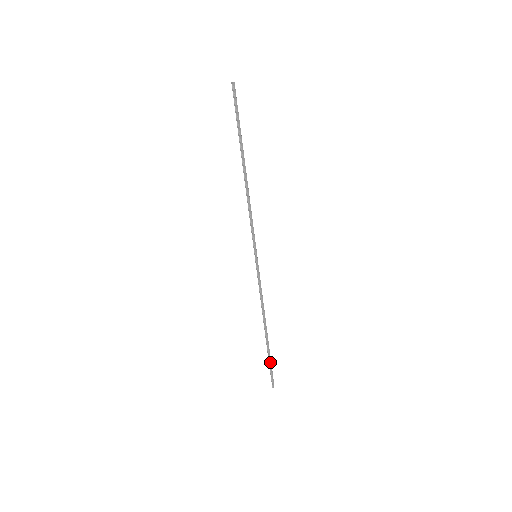
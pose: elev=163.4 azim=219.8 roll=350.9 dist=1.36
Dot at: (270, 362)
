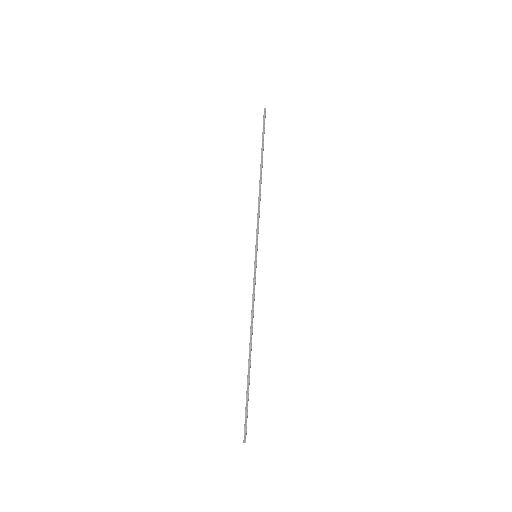
Dot at: (248, 398)
